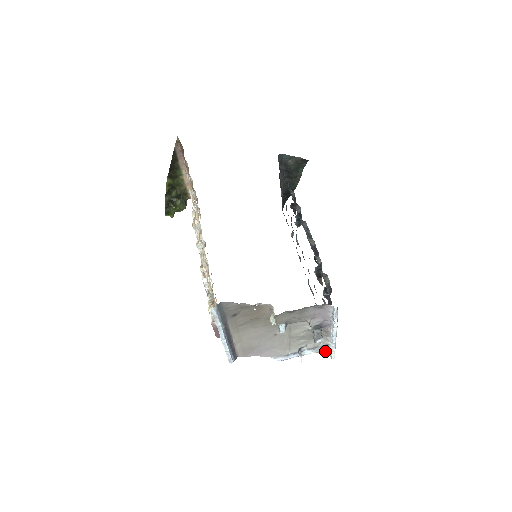
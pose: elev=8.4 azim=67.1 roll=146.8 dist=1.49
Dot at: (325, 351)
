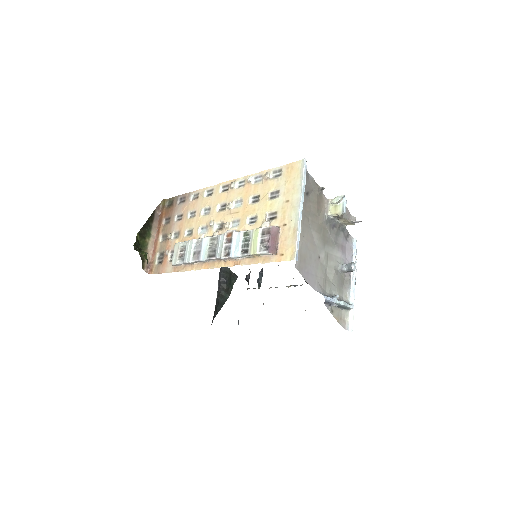
Dot at: (344, 322)
